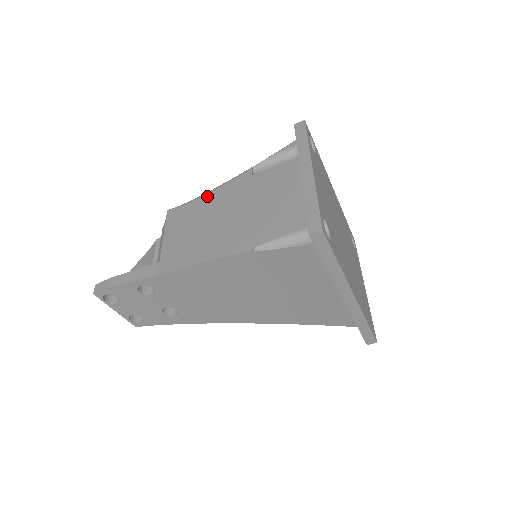
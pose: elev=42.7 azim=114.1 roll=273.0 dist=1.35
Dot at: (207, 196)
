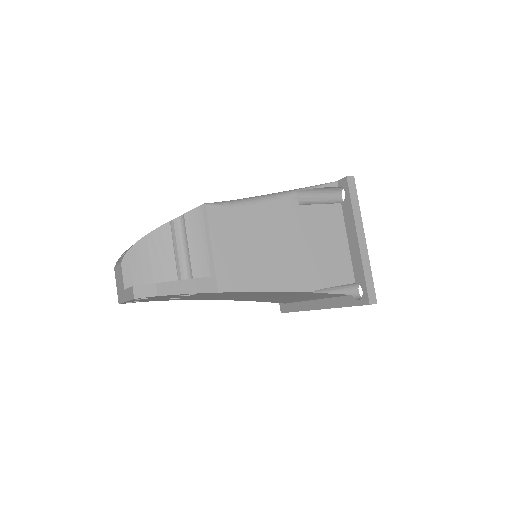
Dot at: (255, 208)
